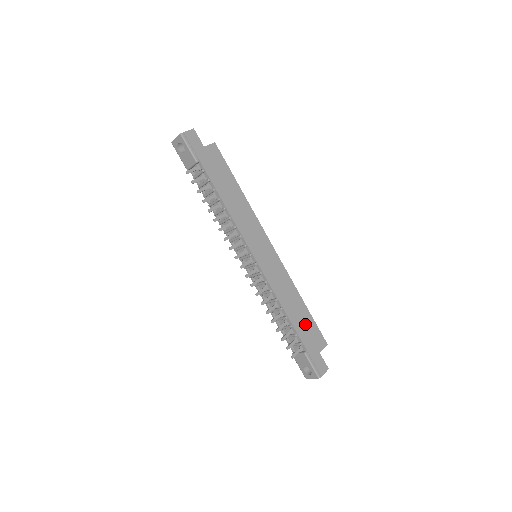
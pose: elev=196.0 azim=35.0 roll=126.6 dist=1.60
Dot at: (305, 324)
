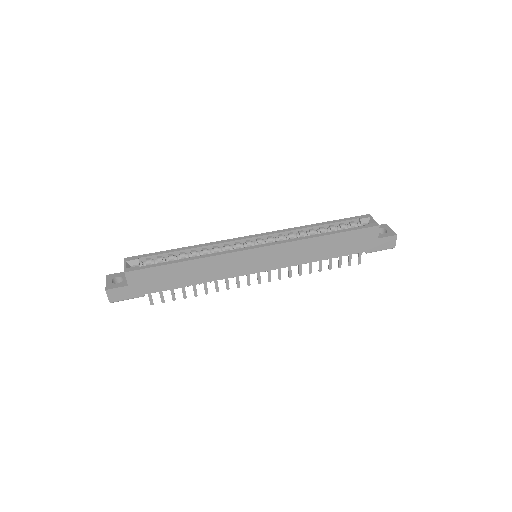
Dot at: (345, 243)
